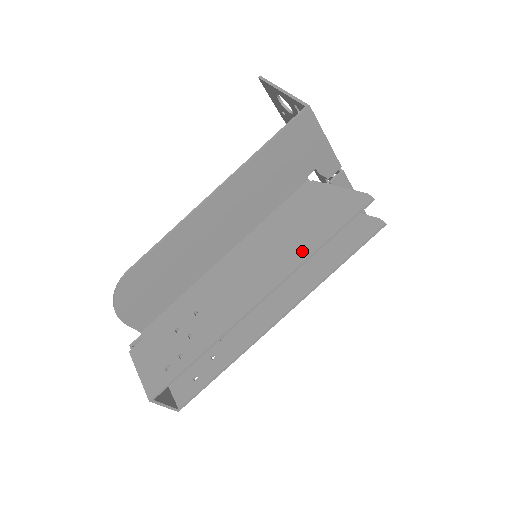
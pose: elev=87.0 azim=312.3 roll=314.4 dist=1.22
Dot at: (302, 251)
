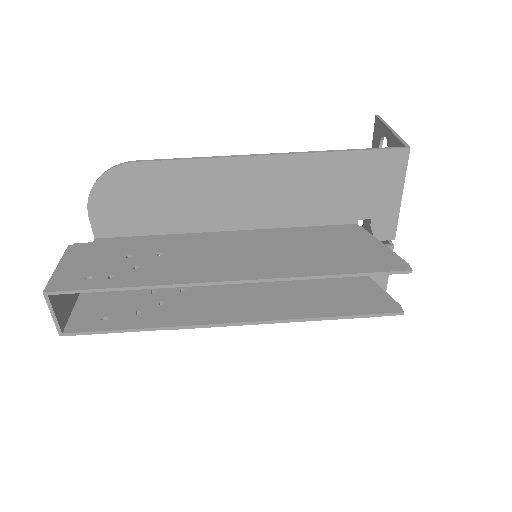
Dot at: (306, 268)
